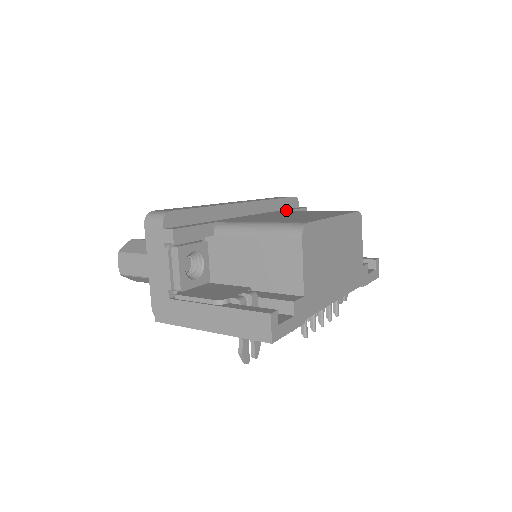
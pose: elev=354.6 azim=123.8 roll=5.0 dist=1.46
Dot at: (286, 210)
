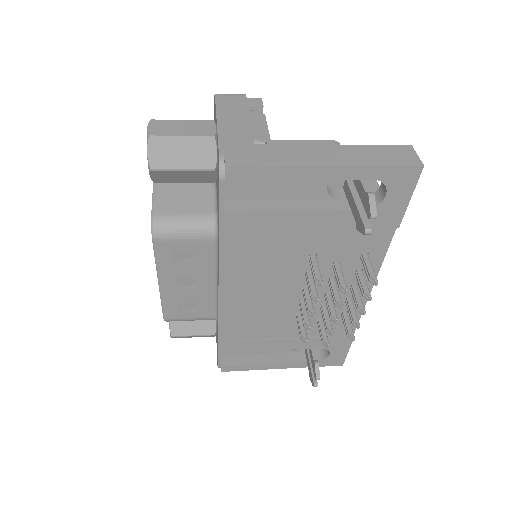
Dot at: occluded
